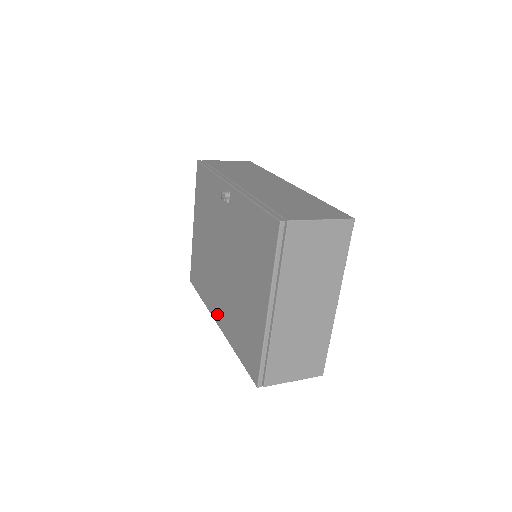
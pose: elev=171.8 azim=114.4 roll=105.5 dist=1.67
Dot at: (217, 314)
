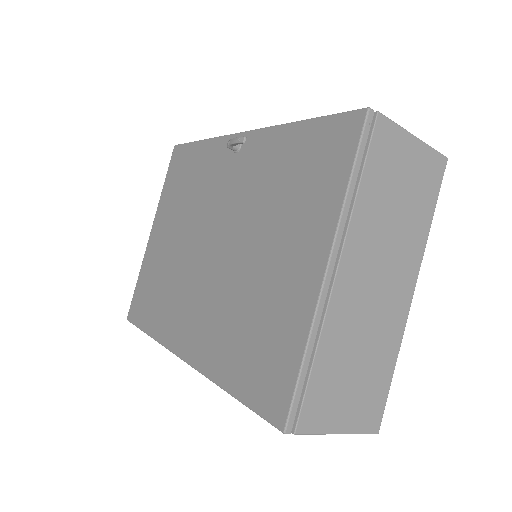
Dot at: (184, 341)
